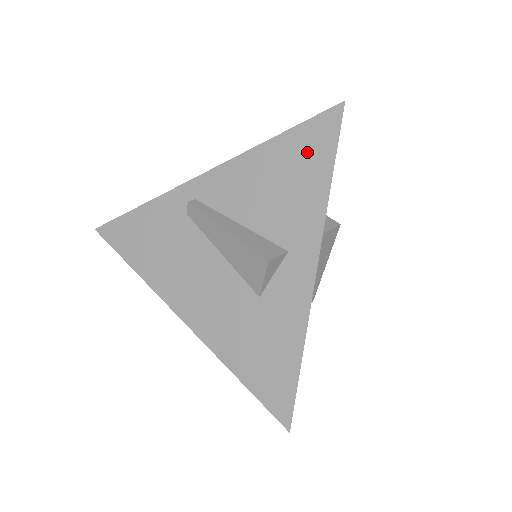
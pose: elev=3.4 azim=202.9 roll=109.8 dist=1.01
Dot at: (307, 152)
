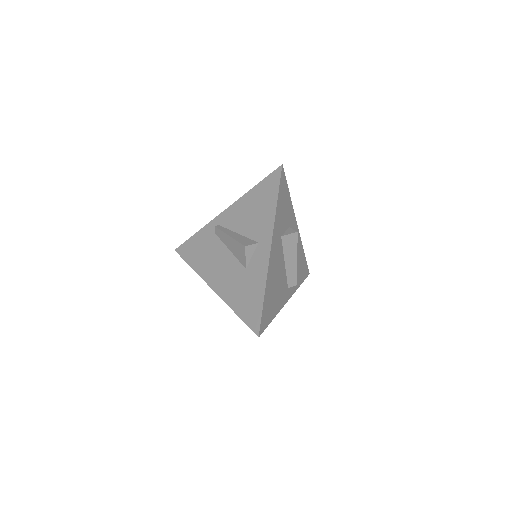
Dot at: (267, 192)
